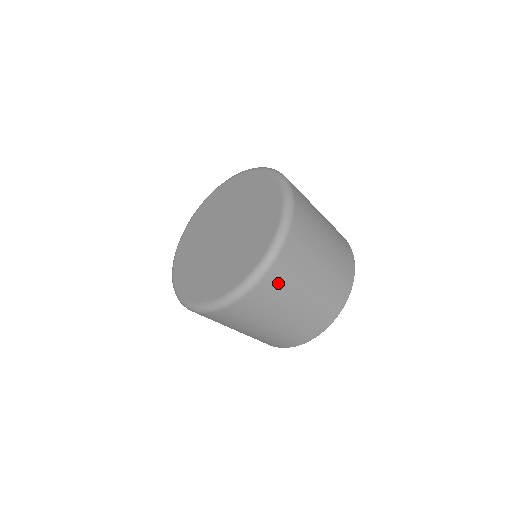
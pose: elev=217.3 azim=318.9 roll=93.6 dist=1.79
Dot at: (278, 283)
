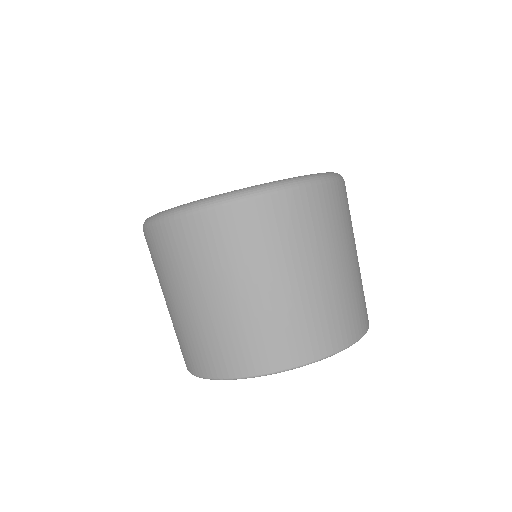
Dot at: (333, 208)
